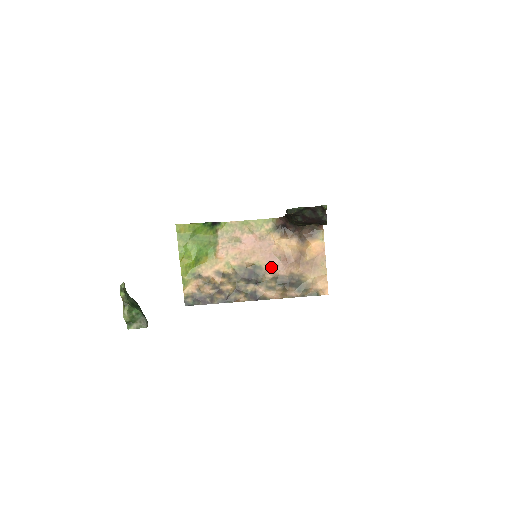
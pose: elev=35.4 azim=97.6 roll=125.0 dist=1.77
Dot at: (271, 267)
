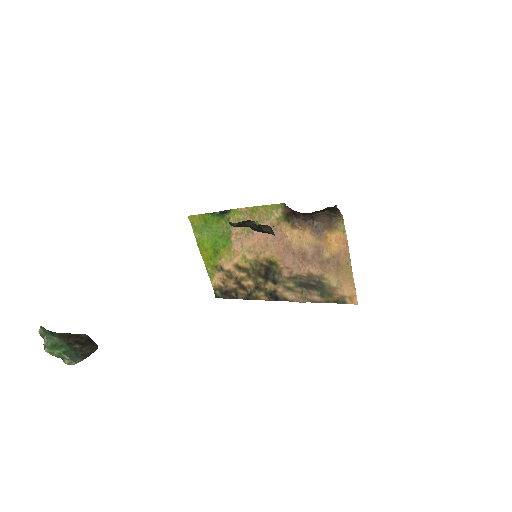
Dot at: (286, 264)
